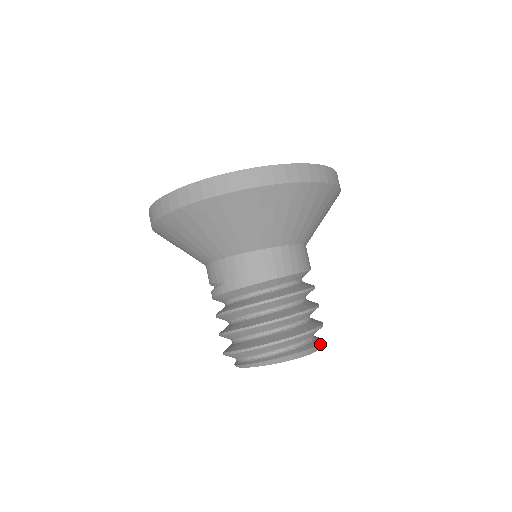
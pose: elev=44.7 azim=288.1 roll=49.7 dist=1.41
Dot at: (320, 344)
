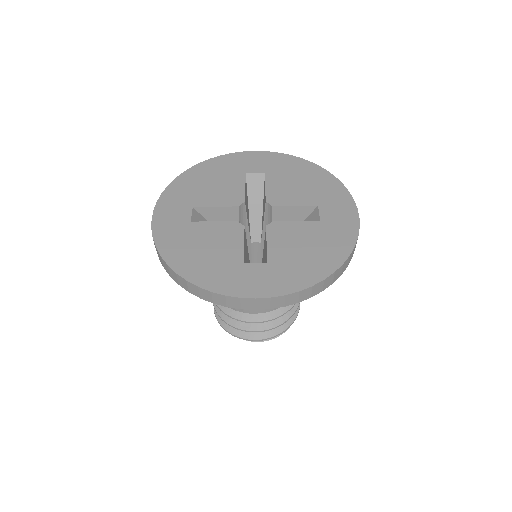
Dot at: occluded
